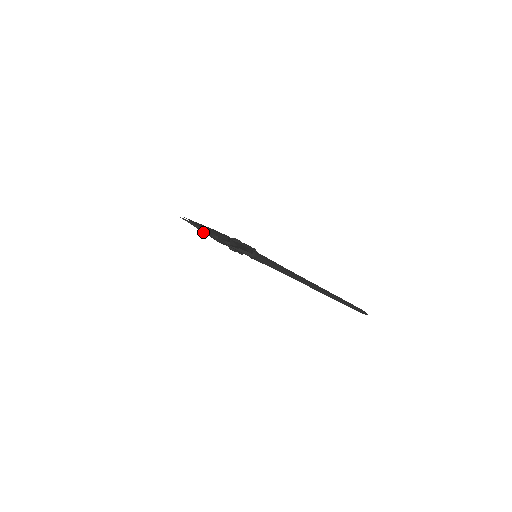
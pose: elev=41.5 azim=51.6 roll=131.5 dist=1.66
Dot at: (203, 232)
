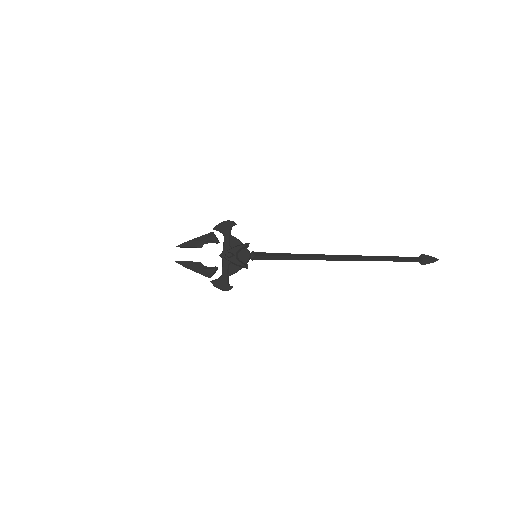
Dot at: (203, 241)
